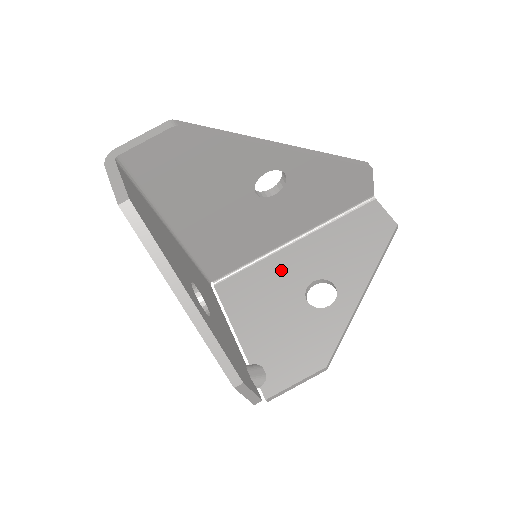
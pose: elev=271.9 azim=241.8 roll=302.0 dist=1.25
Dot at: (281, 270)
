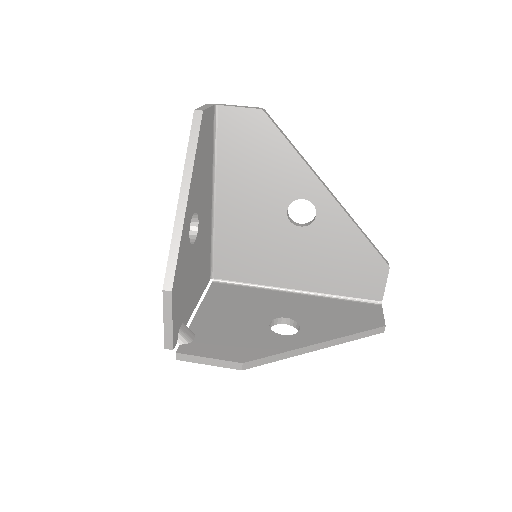
Dot at: (269, 300)
